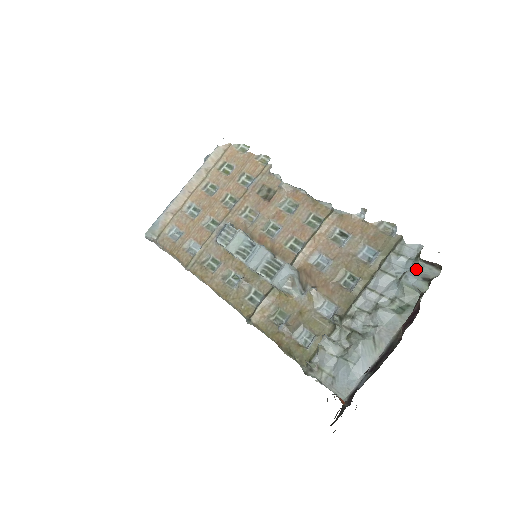
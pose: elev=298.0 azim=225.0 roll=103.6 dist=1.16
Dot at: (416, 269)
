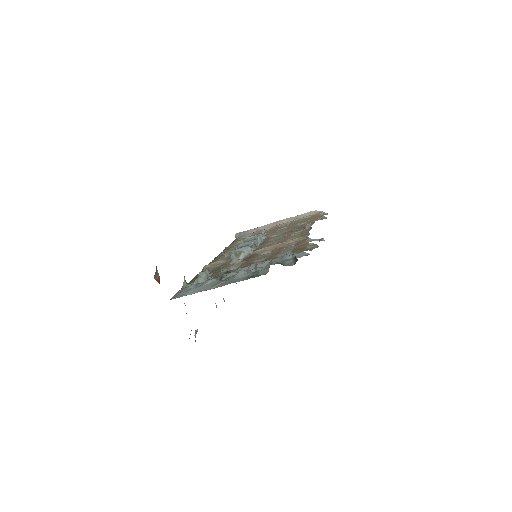
Dot at: (286, 259)
